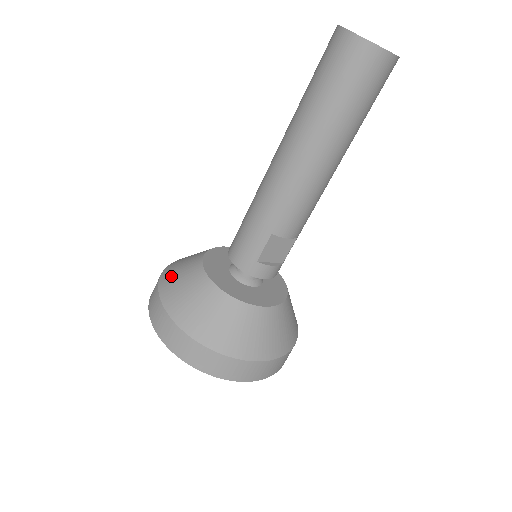
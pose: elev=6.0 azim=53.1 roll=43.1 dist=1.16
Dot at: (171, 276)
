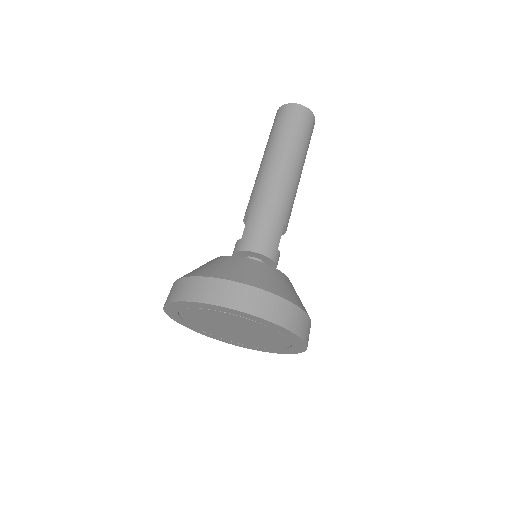
Dot at: (224, 271)
